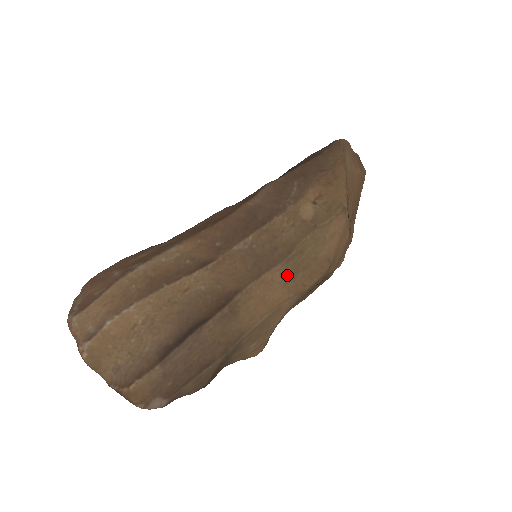
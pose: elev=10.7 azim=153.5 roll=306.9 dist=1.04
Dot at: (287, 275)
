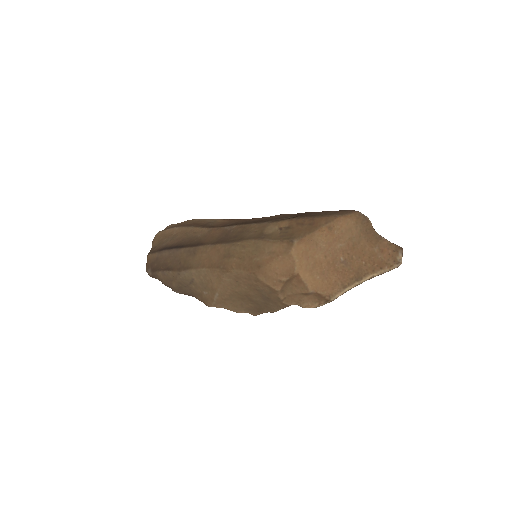
Dot at: (227, 253)
